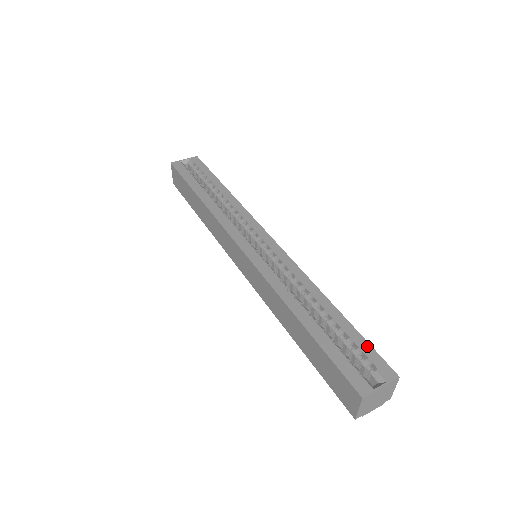
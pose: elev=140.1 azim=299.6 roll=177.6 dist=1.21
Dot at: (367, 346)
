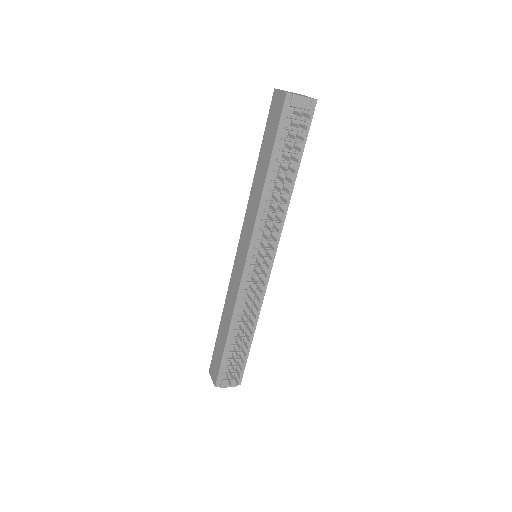
Dot at: occluded
